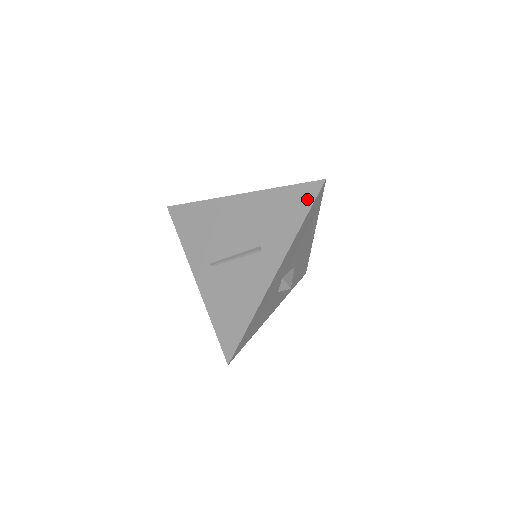
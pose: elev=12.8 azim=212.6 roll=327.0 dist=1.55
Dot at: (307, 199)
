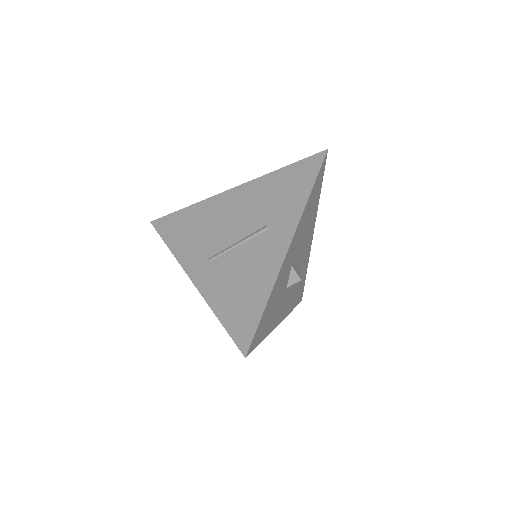
Dot at: (311, 170)
